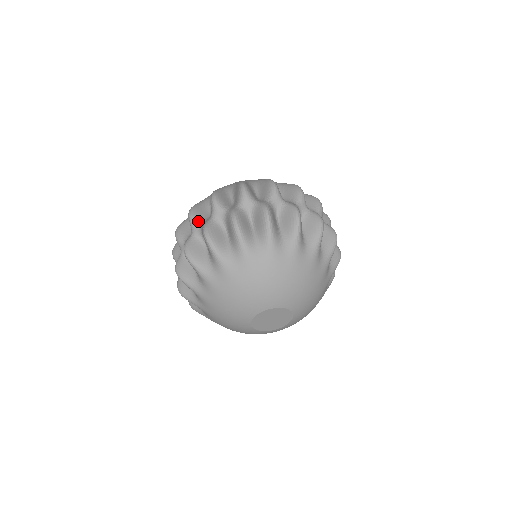
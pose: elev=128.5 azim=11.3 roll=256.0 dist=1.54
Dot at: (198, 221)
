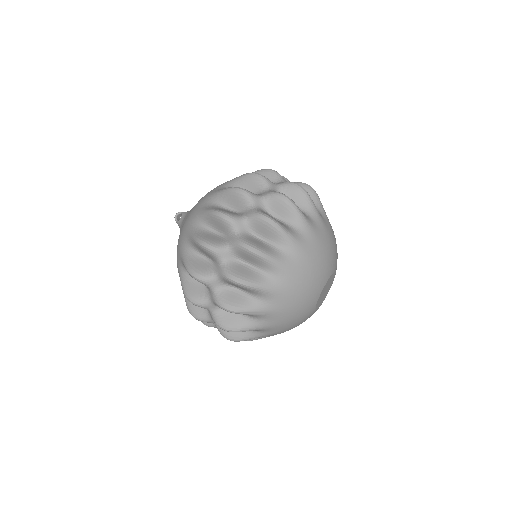
Dot at: (255, 194)
